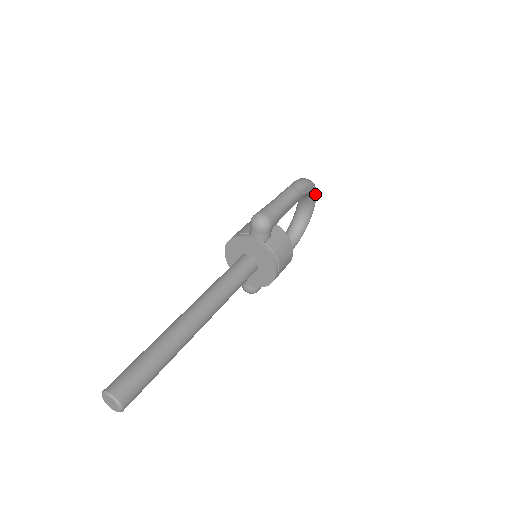
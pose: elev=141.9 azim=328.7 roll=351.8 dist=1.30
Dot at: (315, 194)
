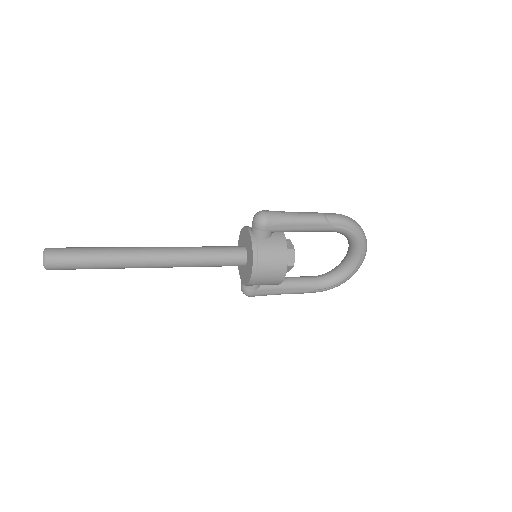
Dot at: (360, 242)
